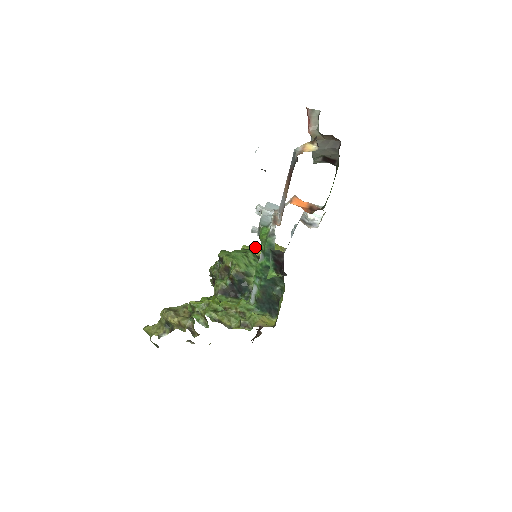
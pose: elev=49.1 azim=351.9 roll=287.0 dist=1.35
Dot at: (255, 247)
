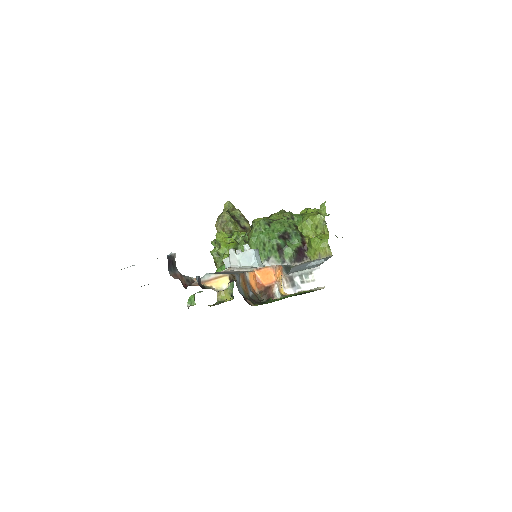
Dot at: (326, 225)
